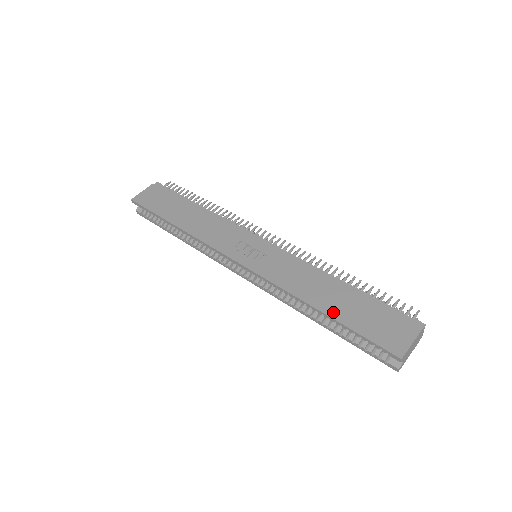
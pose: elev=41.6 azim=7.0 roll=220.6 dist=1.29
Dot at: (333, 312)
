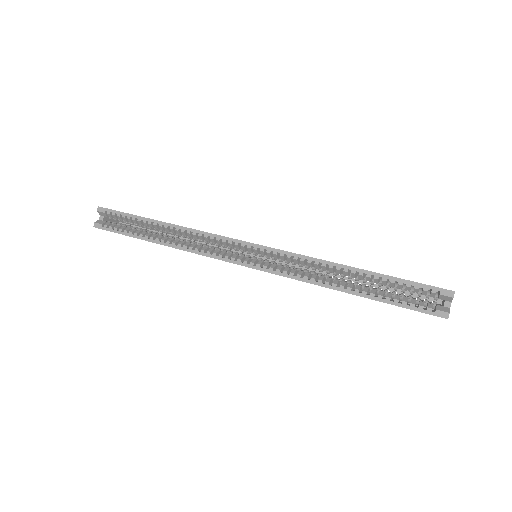
Dot at: occluded
